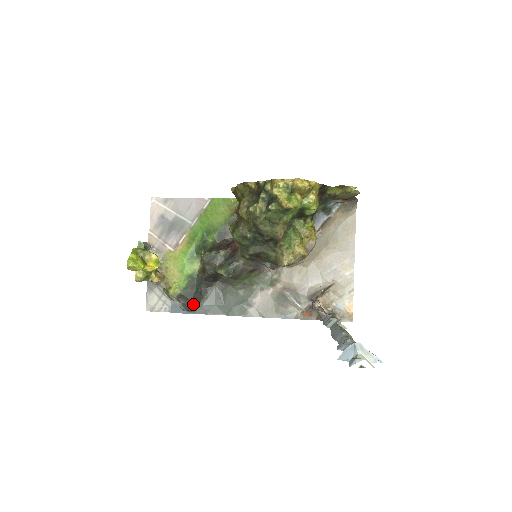
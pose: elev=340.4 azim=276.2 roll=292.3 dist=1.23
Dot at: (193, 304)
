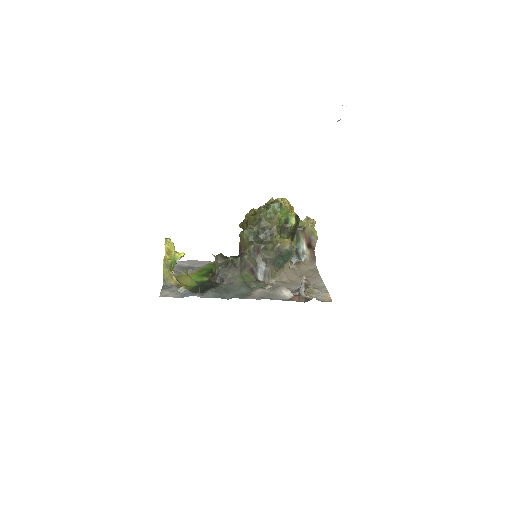
Dot at: (203, 292)
